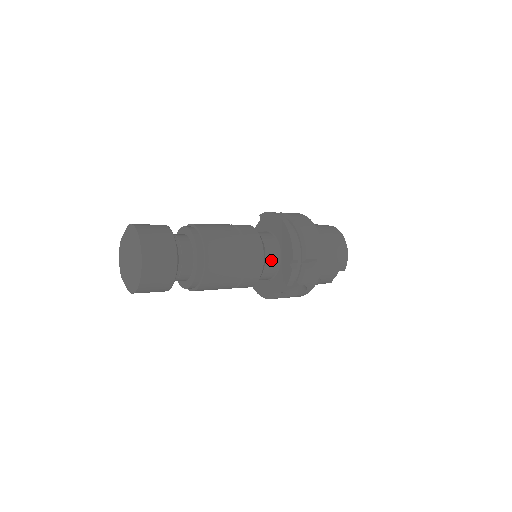
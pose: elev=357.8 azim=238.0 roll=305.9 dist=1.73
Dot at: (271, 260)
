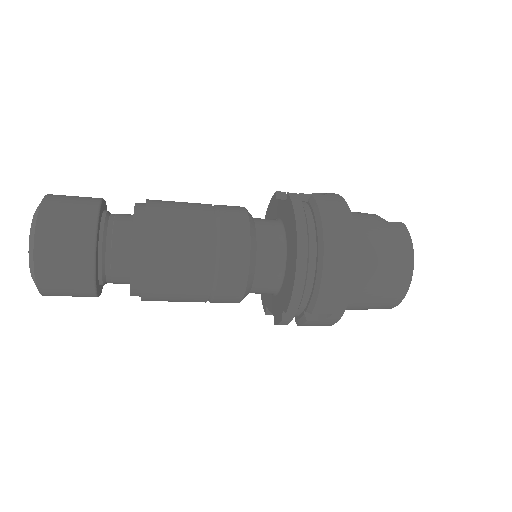
Dot at: (263, 287)
